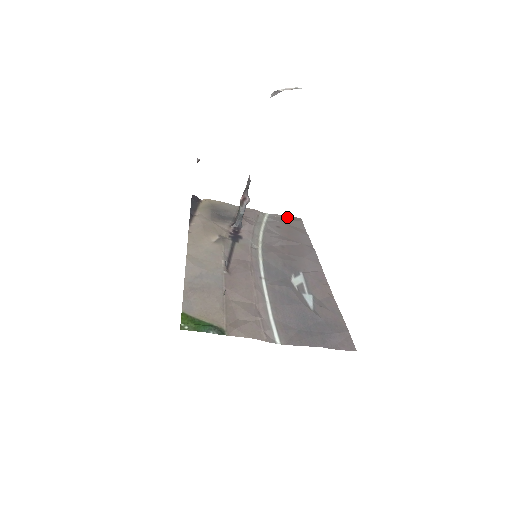
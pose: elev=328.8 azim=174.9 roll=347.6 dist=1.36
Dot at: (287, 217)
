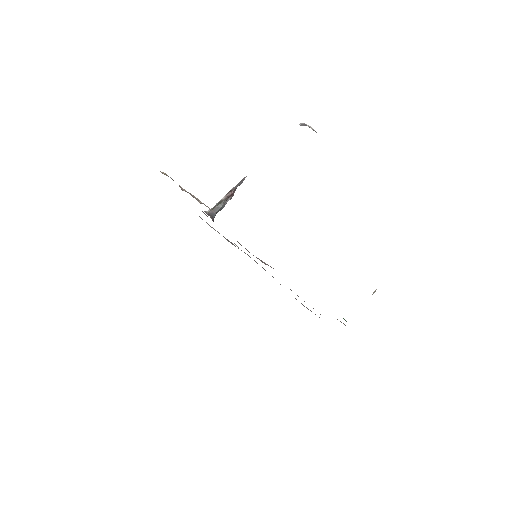
Dot at: occluded
